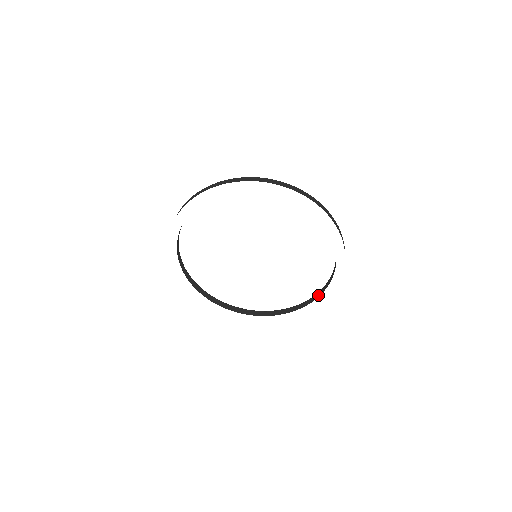
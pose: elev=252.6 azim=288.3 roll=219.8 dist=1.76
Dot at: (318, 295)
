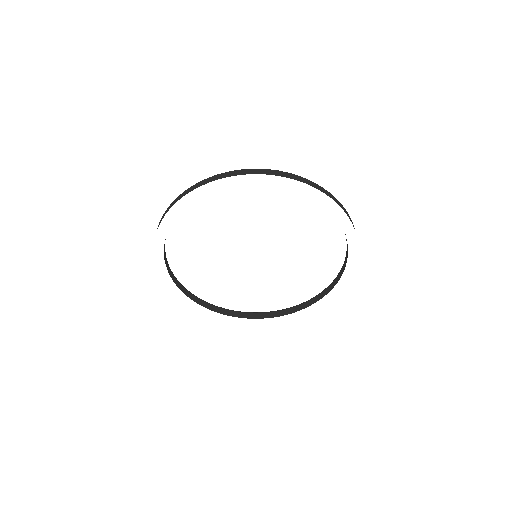
Dot at: (331, 287)
